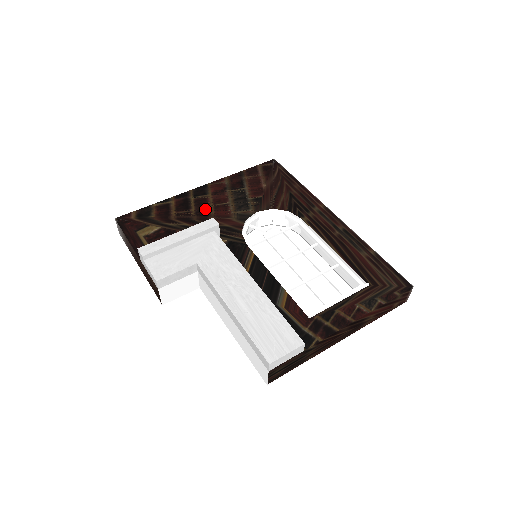
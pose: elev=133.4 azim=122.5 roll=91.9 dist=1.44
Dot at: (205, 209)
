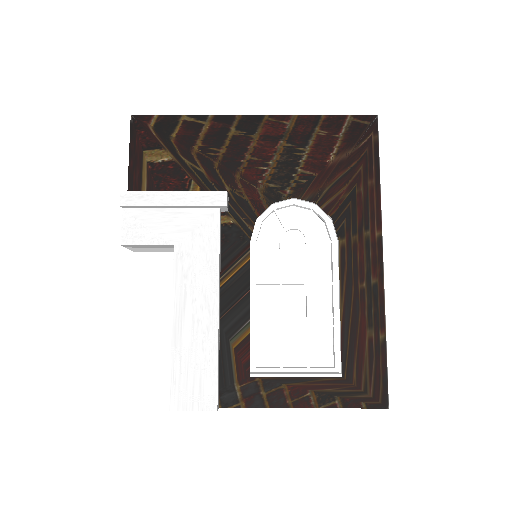
Dot at: (237, 158)
